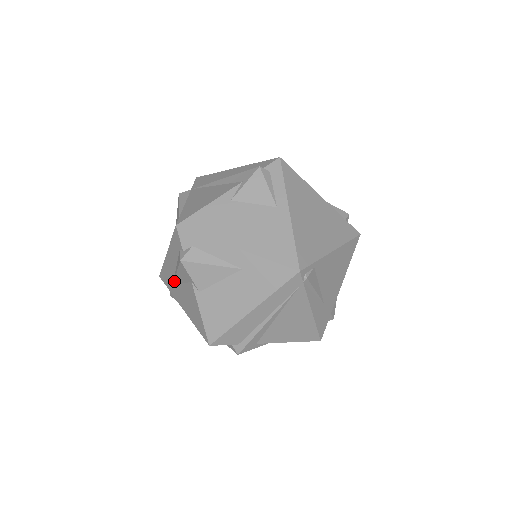
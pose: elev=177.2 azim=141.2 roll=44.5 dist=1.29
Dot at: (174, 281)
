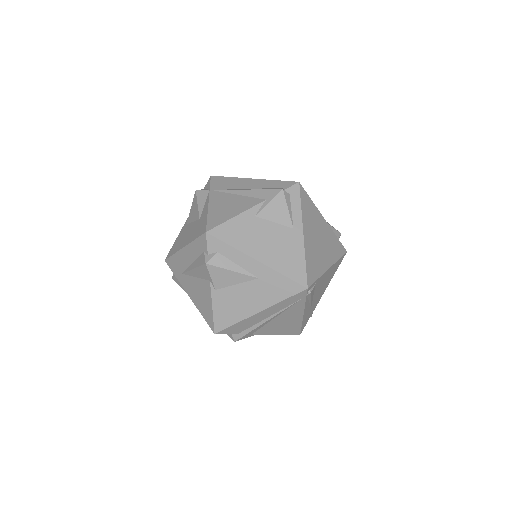
Dot at: (186, 272)
